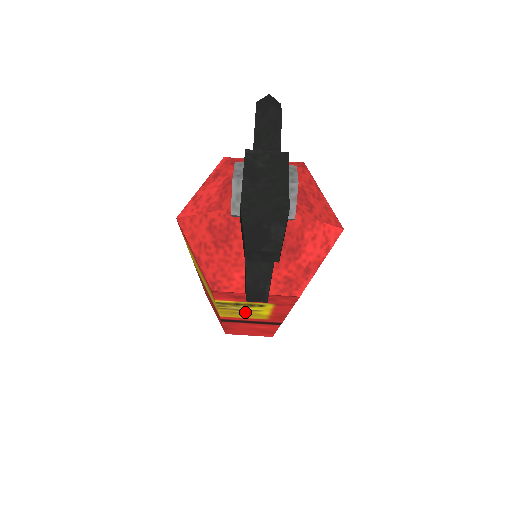
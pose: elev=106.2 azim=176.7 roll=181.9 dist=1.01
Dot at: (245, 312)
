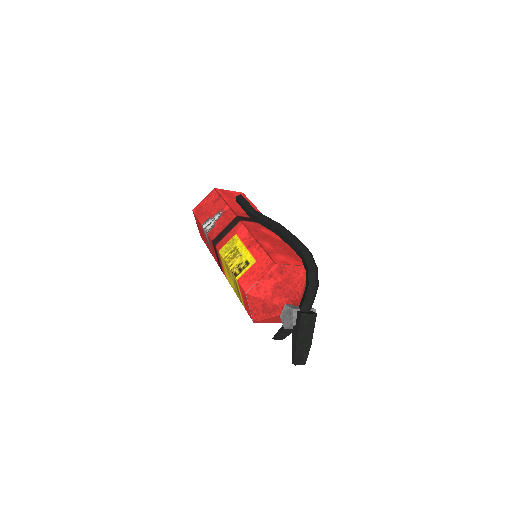
Dot at: occluded
